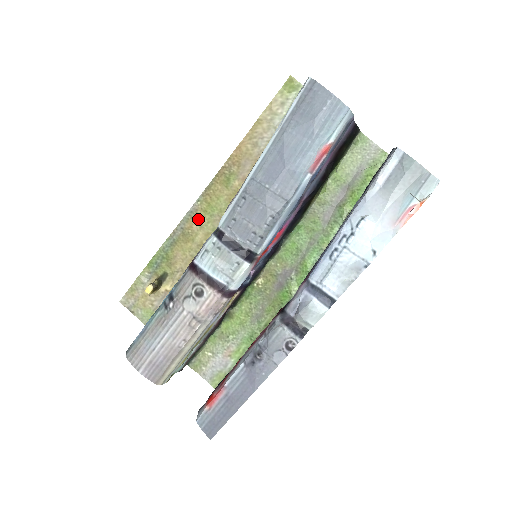
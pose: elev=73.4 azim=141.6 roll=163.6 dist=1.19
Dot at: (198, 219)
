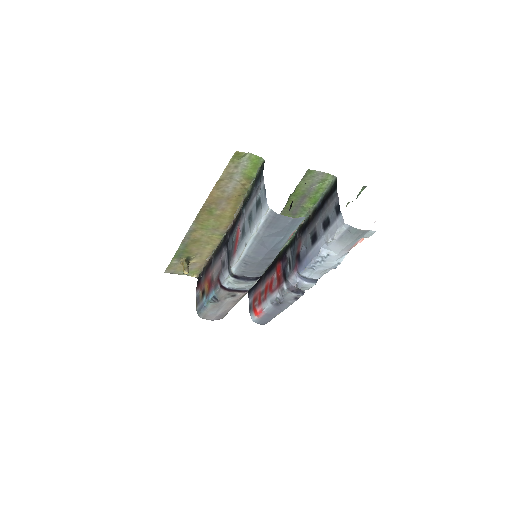
Dot at: (198, 232)
